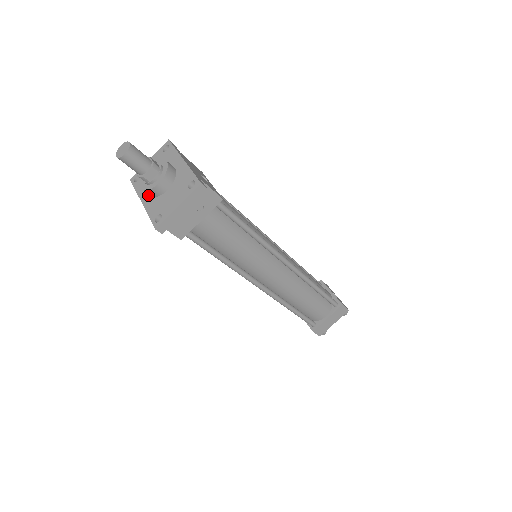
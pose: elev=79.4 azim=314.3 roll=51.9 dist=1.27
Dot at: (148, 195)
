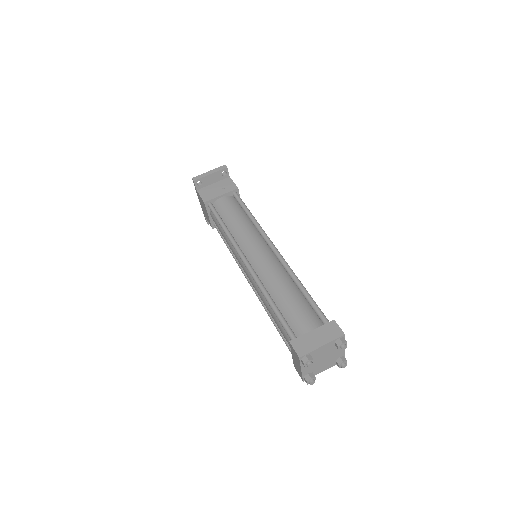
Dot at: occluded
